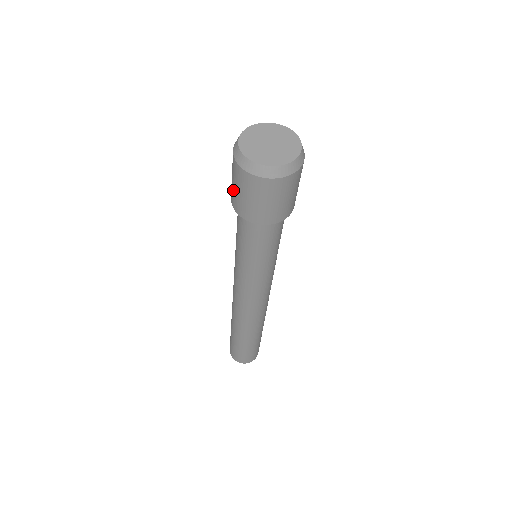
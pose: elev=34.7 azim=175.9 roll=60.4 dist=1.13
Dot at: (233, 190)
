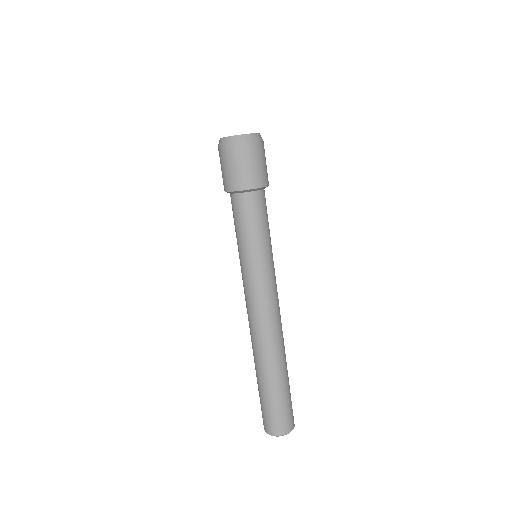
Dot at: occluded
